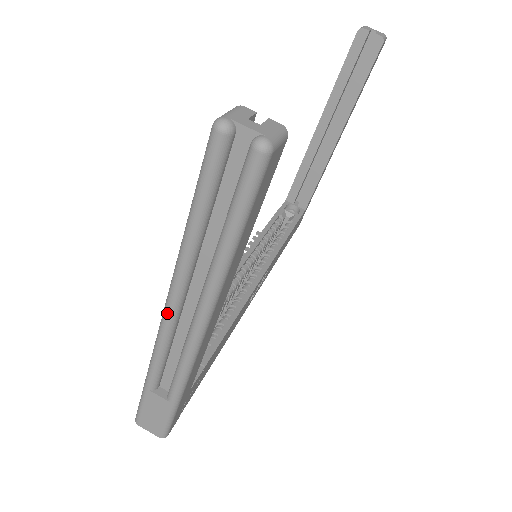
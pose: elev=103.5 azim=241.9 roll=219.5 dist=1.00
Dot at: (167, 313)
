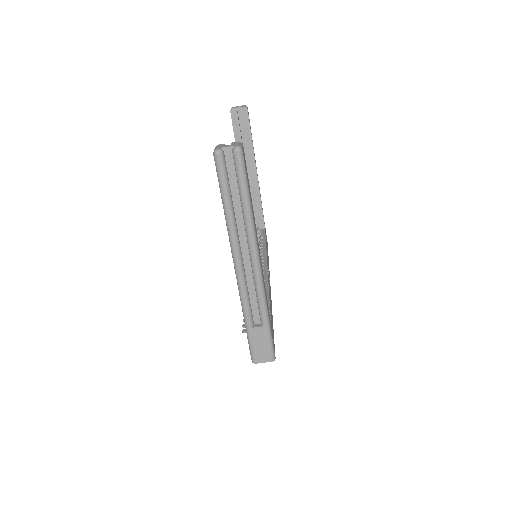
Dot at: (237, 265)
